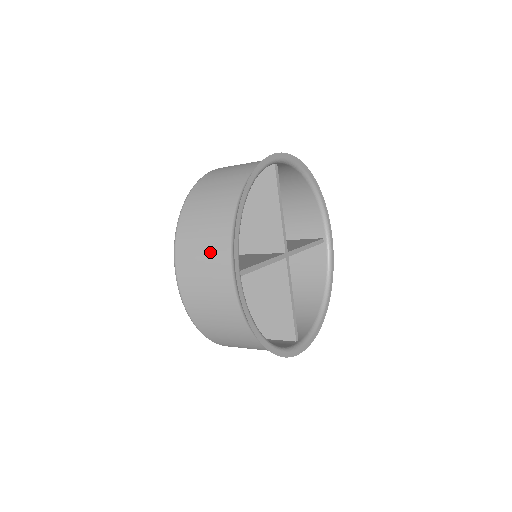
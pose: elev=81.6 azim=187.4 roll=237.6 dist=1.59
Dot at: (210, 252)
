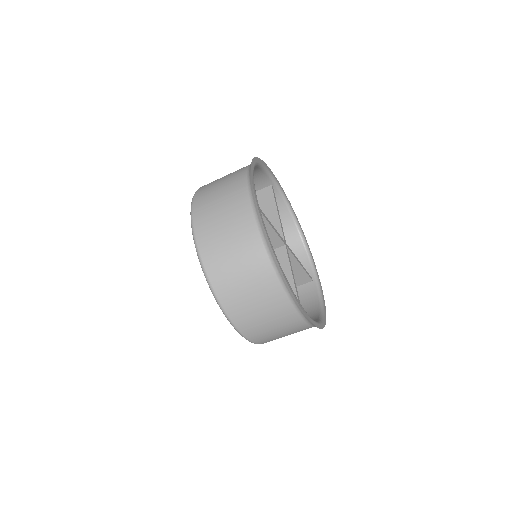
Dot at: (227, 189)
